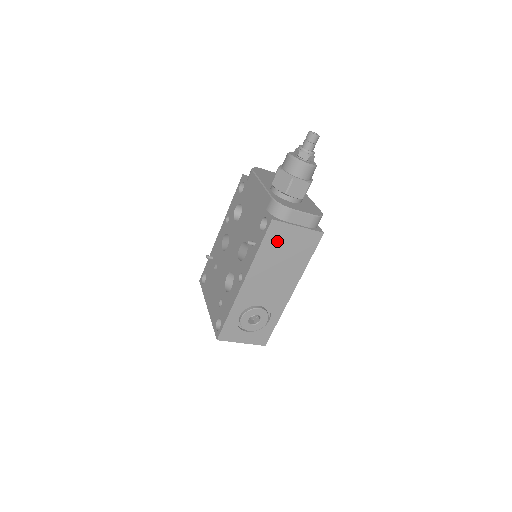
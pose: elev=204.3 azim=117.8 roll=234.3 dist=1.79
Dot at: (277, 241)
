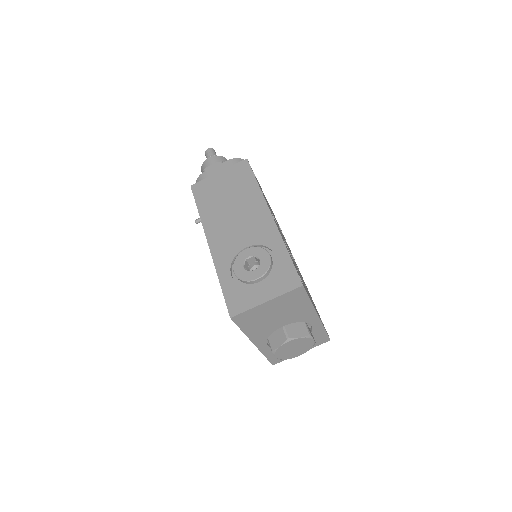
Dot at: (210, 194)
